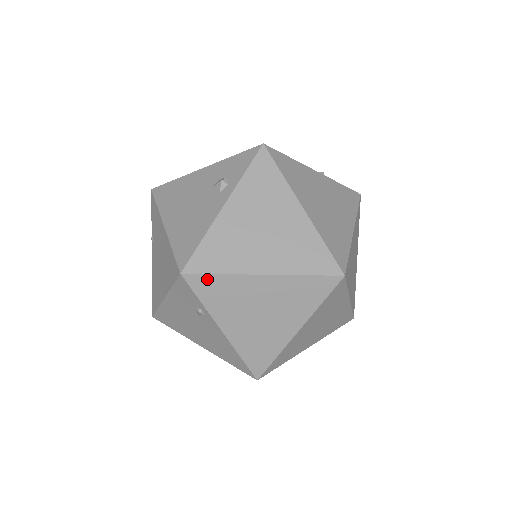
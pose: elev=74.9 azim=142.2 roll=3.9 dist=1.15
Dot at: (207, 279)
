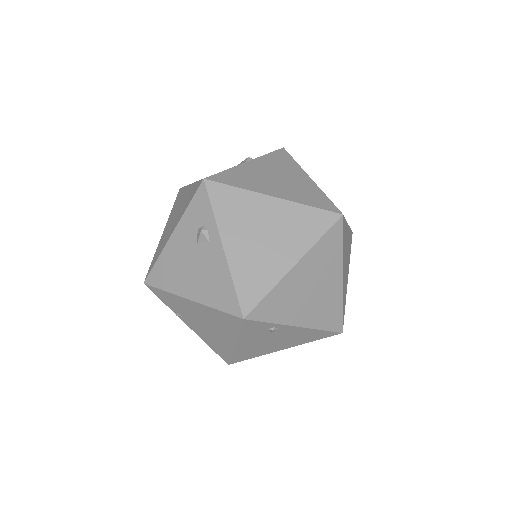
Dot at: (263, 305)
